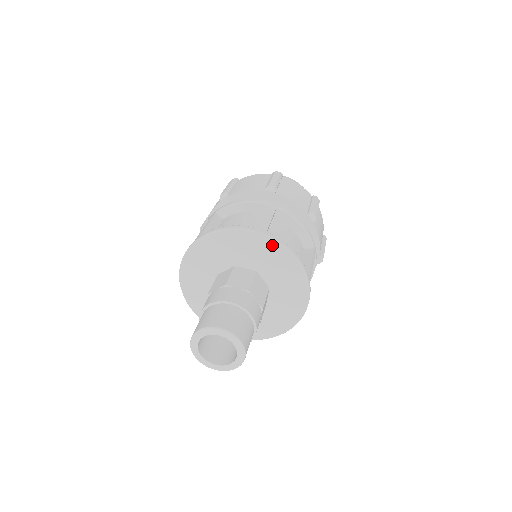
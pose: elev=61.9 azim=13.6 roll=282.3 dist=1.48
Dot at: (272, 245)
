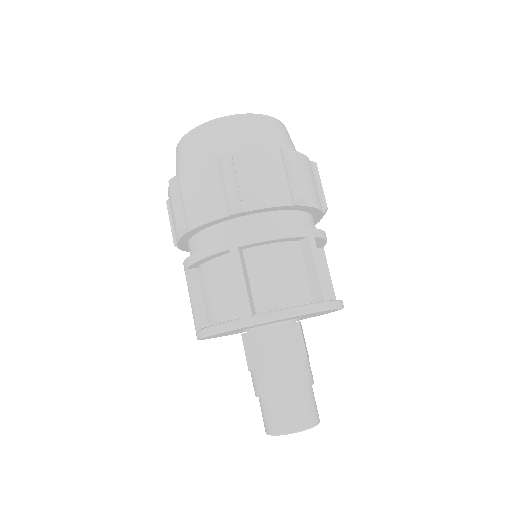
Dot at: (331, 310)
